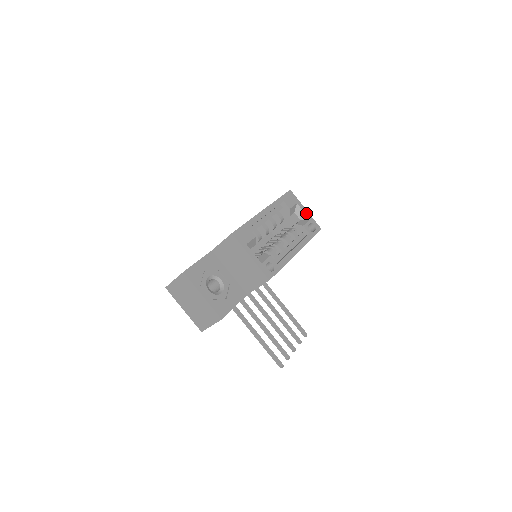
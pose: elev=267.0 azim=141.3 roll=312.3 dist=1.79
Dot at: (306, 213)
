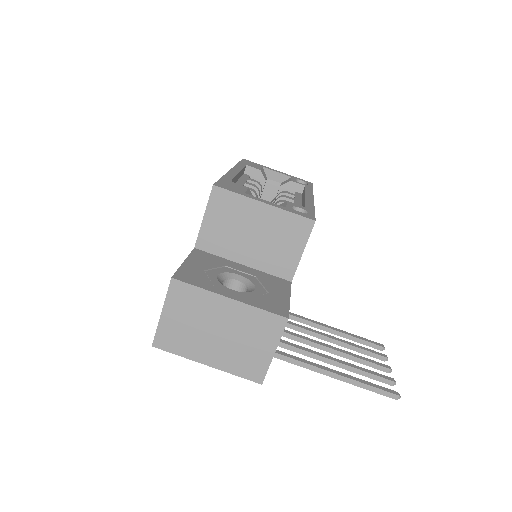
Dot at: (281, 173)
